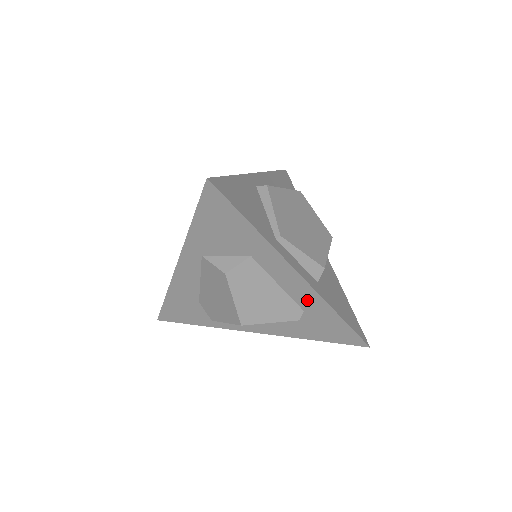
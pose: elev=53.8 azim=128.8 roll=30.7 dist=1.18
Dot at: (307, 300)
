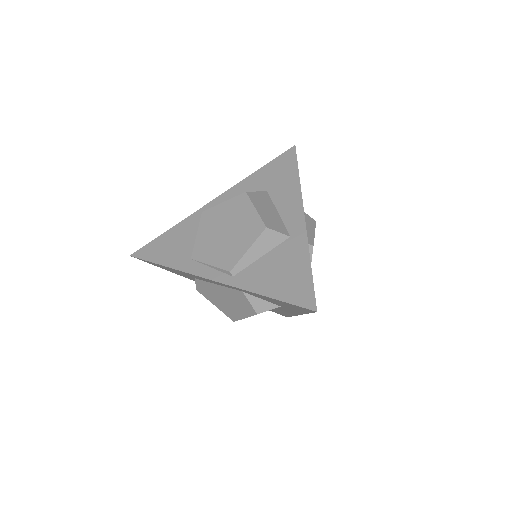
Dot at: occluded
